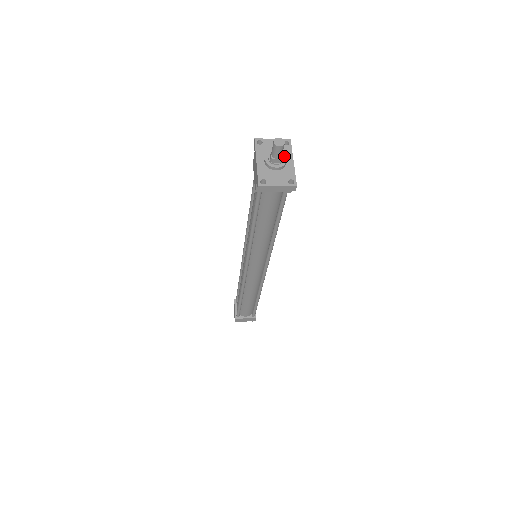
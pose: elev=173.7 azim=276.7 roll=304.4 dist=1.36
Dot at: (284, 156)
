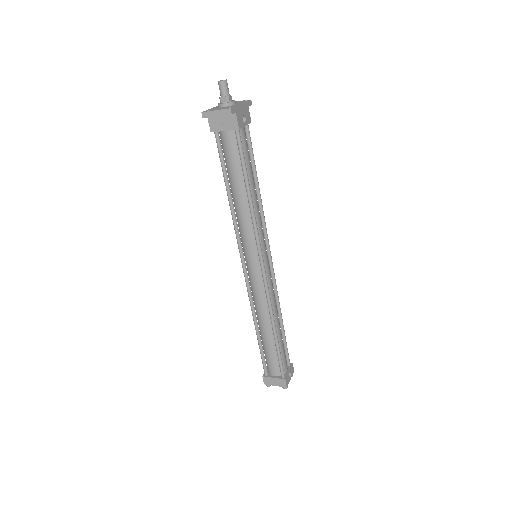
Dot at: (234, 100)
